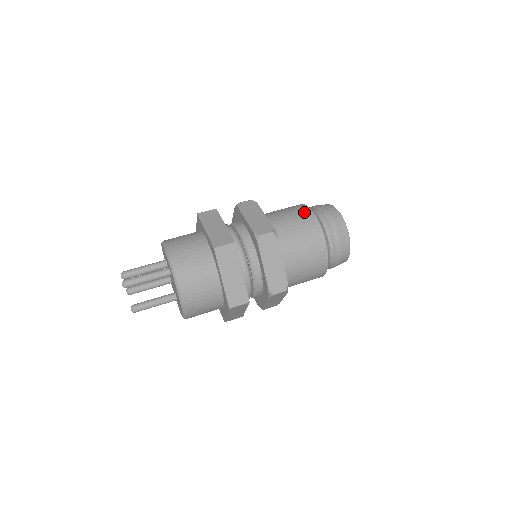
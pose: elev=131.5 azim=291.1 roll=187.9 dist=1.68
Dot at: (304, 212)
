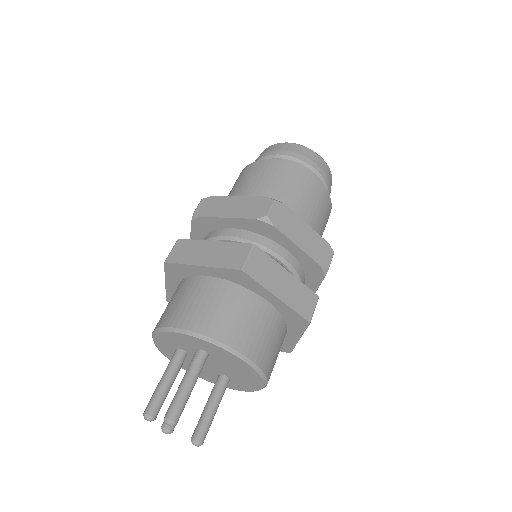
Dot at: (265, 166)
